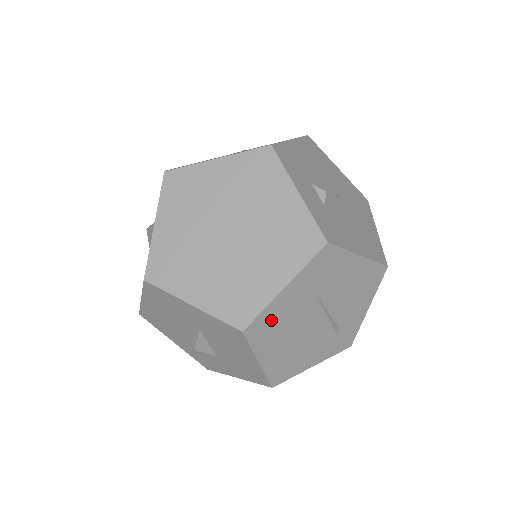
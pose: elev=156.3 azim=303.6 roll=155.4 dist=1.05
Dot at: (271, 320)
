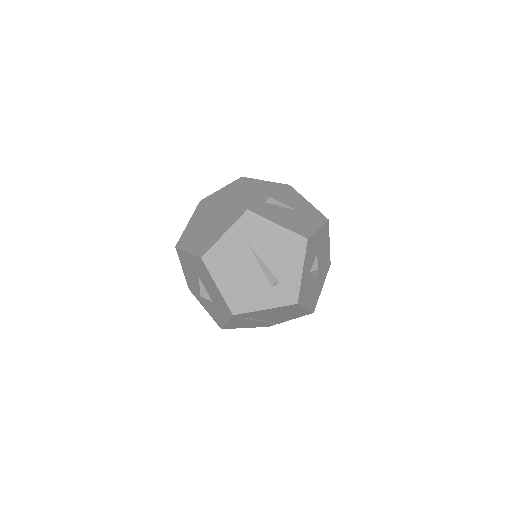
Dot at: (220, 255)
